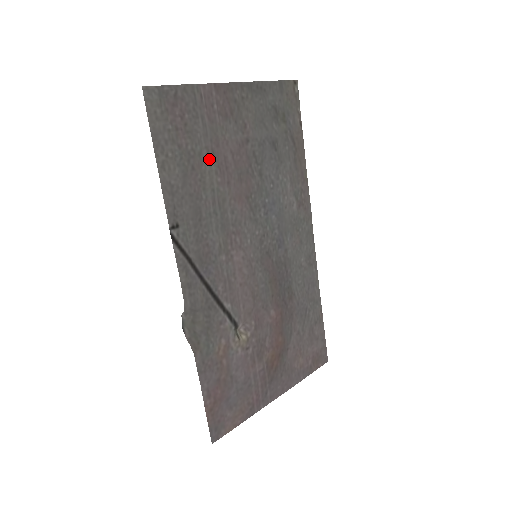
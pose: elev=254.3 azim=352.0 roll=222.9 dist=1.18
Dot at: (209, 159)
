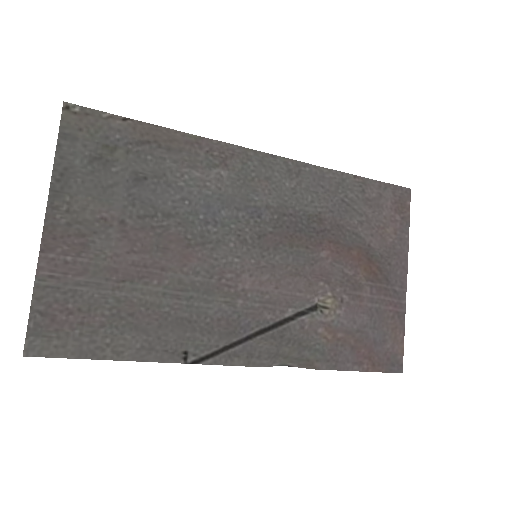
Dot at: (128, 289)
